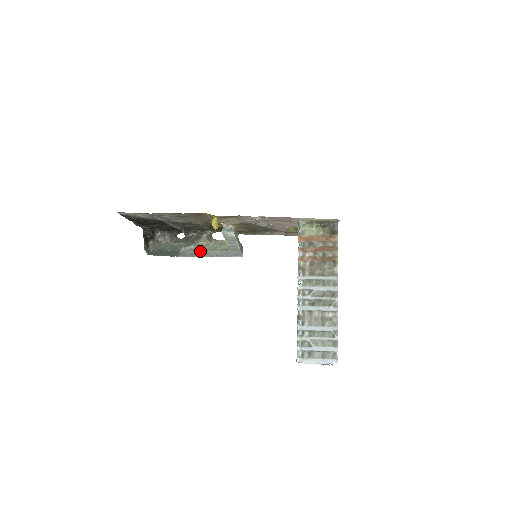
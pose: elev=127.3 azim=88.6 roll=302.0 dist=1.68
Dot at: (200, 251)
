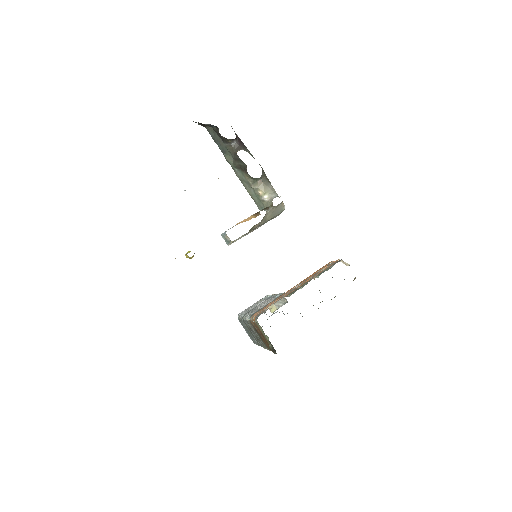
Dot at: (242, 179)
